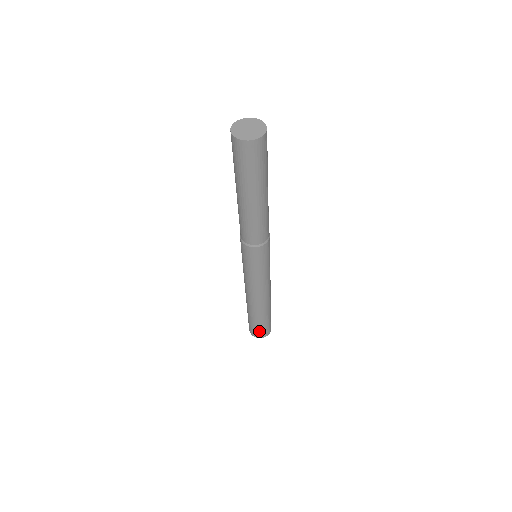
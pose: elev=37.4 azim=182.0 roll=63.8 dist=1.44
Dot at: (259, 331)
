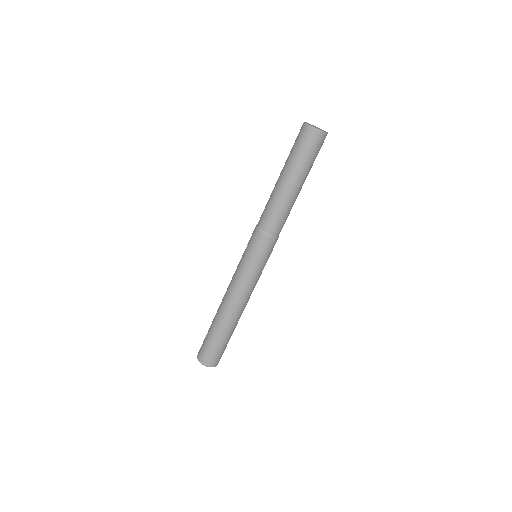
Dot at: (215, 355)
